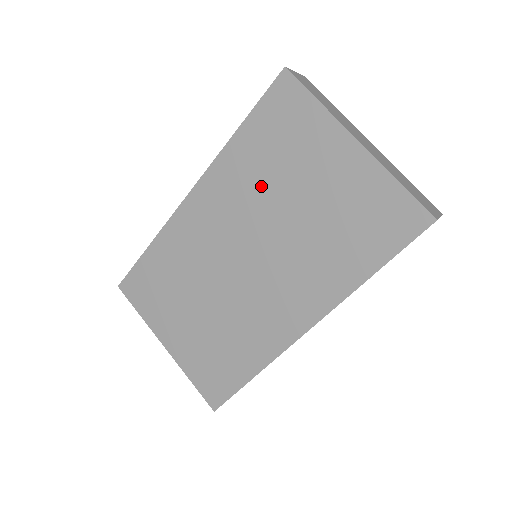
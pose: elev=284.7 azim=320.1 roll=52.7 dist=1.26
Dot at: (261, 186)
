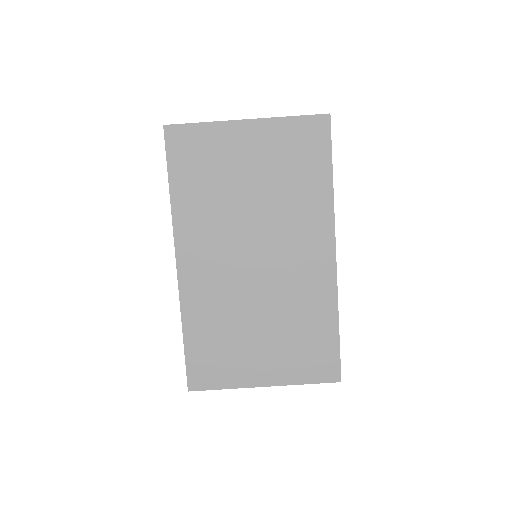
Dot at: (219, 204)
